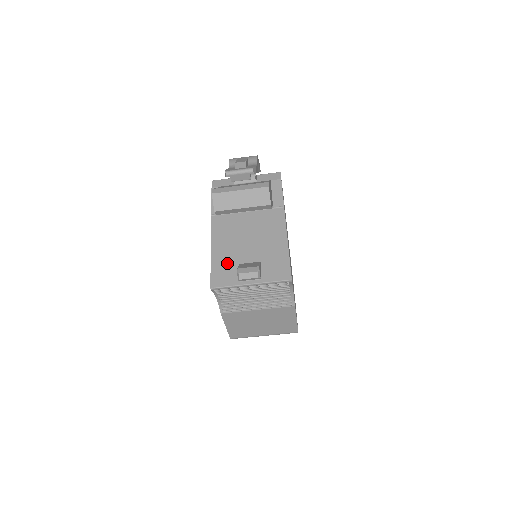
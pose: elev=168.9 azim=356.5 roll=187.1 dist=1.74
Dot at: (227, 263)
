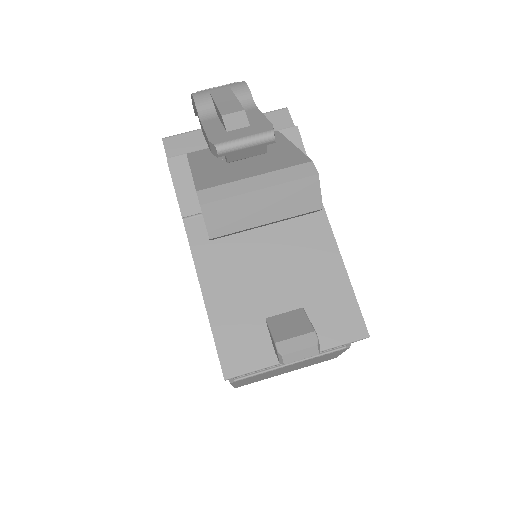
Dot at: (242, 320)
